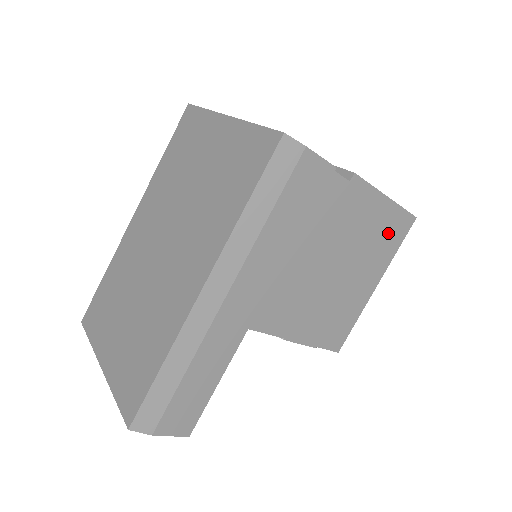
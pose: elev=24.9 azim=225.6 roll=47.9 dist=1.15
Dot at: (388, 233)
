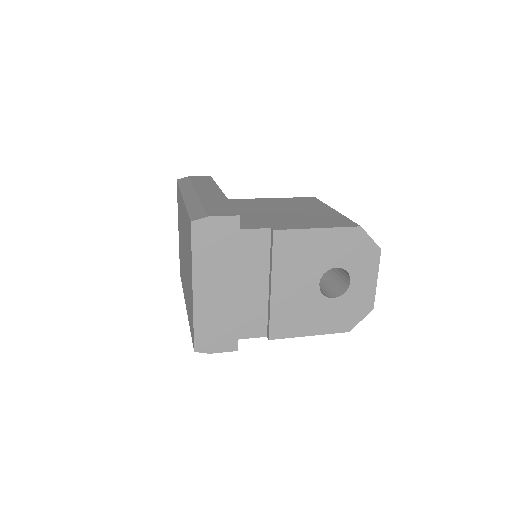
Dot at: occluded
